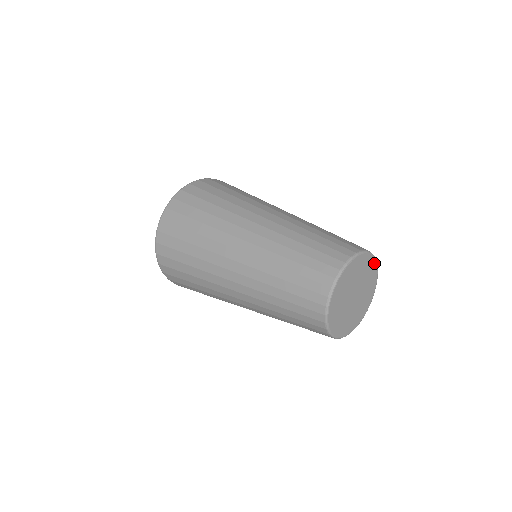
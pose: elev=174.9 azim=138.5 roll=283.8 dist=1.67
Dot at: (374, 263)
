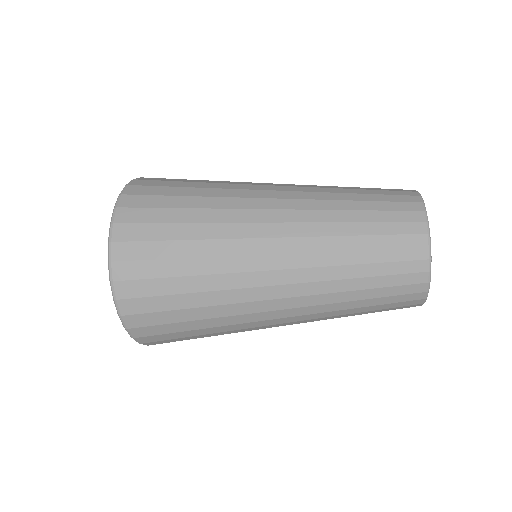
Dot at: occluded
